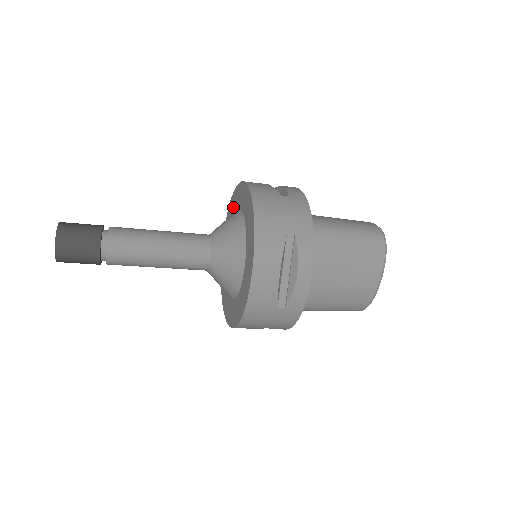
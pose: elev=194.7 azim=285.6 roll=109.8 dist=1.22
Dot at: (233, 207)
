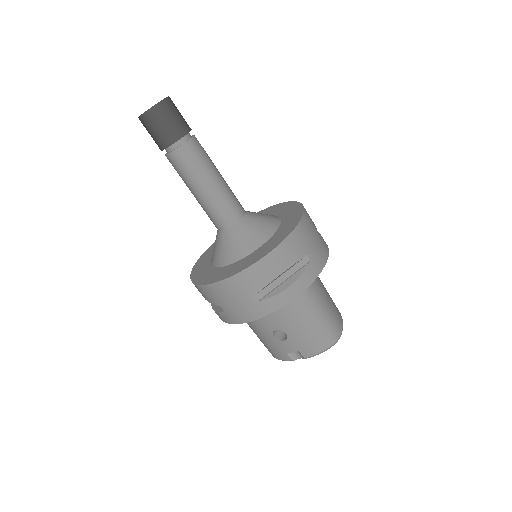
Dot at: (212, 250)
